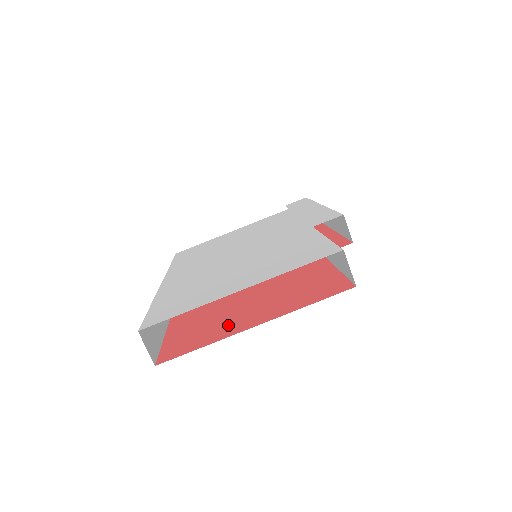
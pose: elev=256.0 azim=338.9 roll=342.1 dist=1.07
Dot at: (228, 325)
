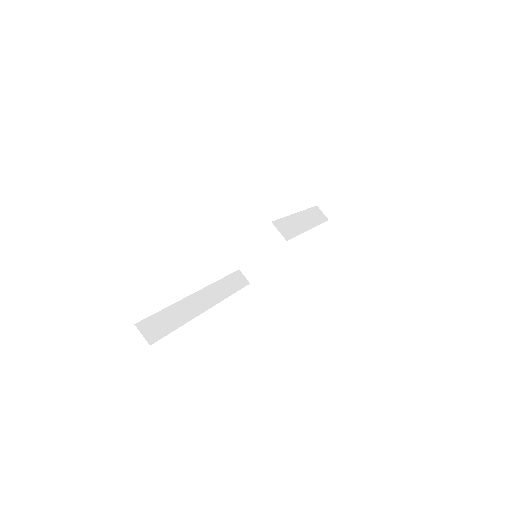
Dot at: occluded
